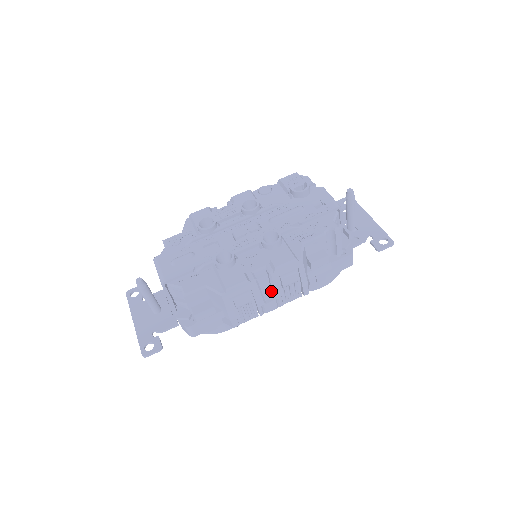
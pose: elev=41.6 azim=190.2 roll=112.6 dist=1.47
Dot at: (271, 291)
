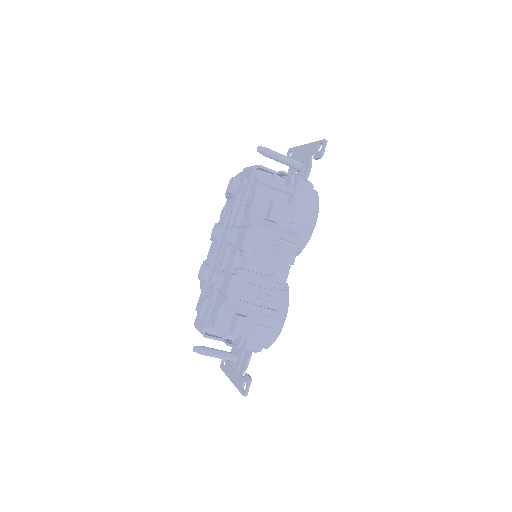
Dot at: (266, 266)
